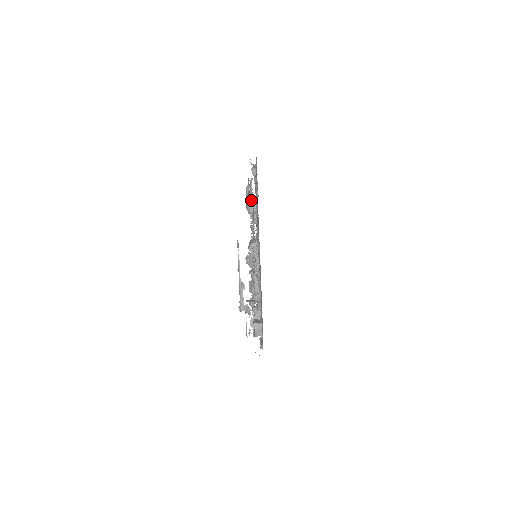
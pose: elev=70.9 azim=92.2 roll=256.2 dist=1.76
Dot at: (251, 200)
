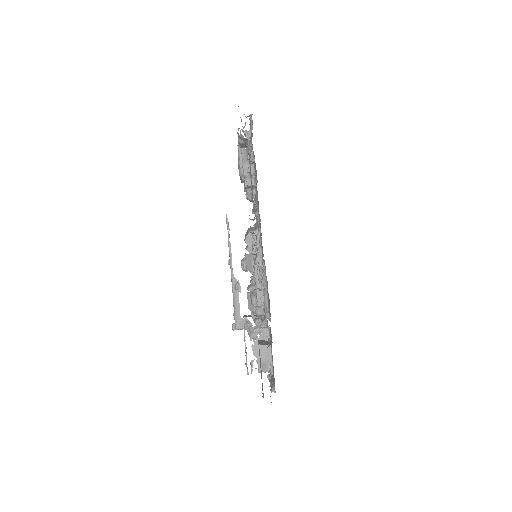
Dot at: (245, 156)
